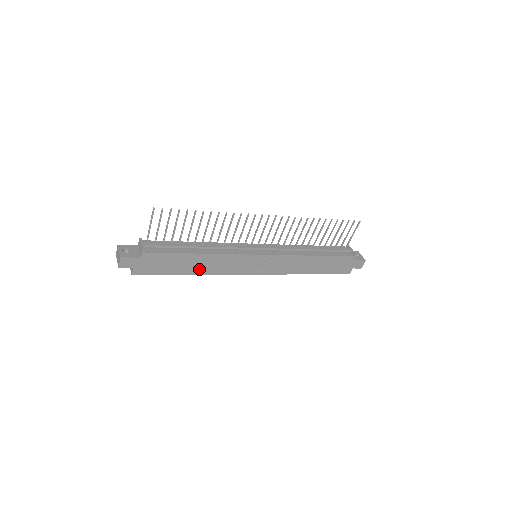
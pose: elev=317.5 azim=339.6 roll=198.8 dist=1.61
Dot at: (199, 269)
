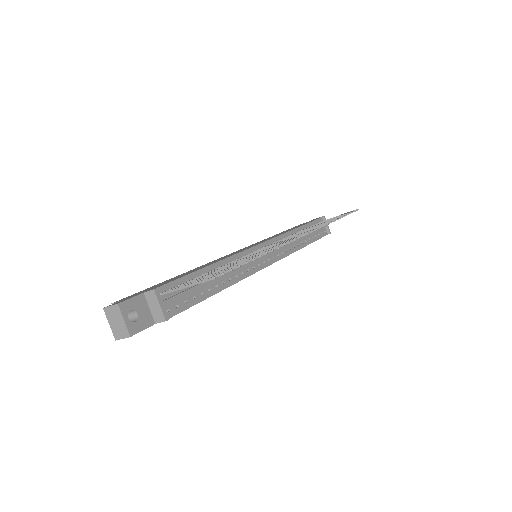
Dot at: occluded
